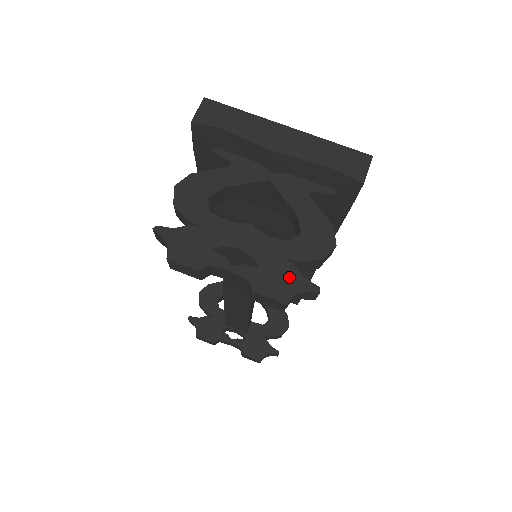
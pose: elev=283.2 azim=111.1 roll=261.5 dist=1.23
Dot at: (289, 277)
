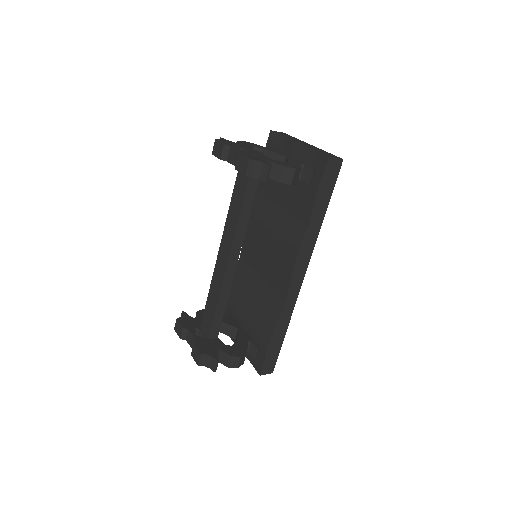
Dot at: (261, 160)
